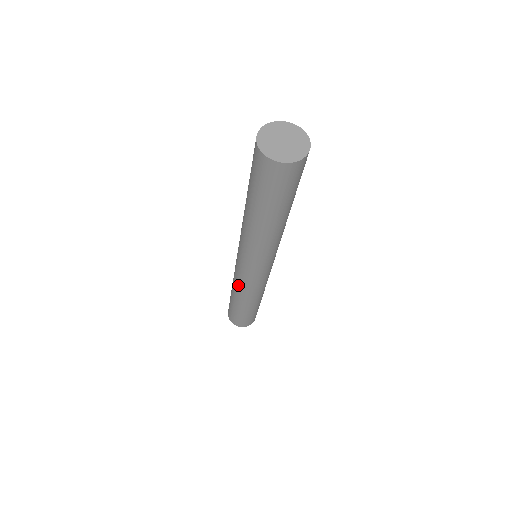
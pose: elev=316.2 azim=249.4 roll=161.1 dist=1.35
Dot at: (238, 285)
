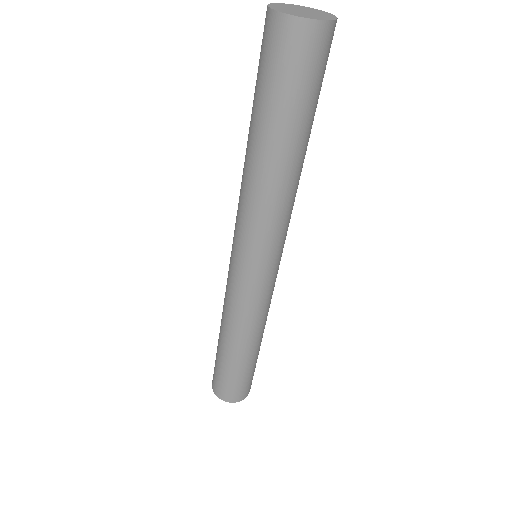
Dot at: occluded
